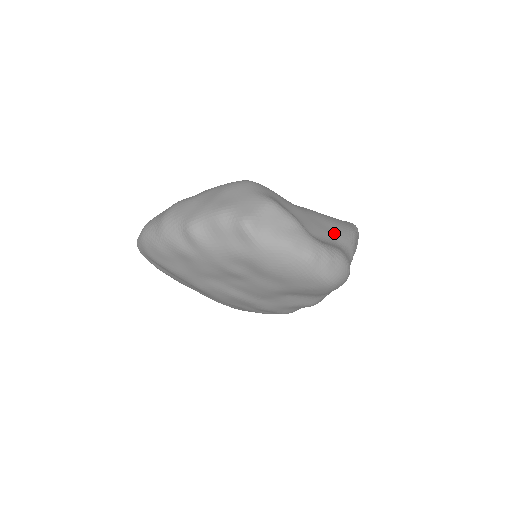
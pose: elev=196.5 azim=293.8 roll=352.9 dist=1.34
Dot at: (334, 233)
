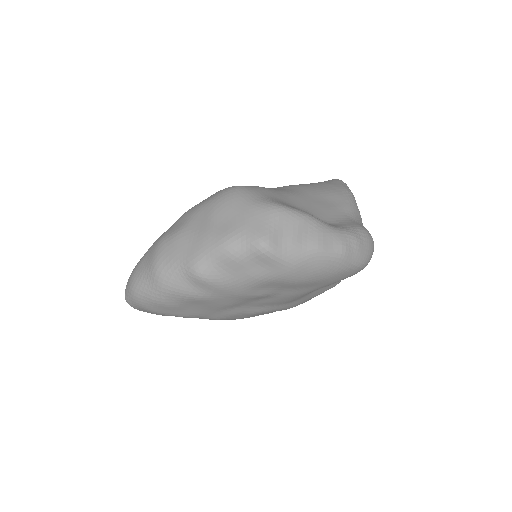
Dot at: (338, 205)
